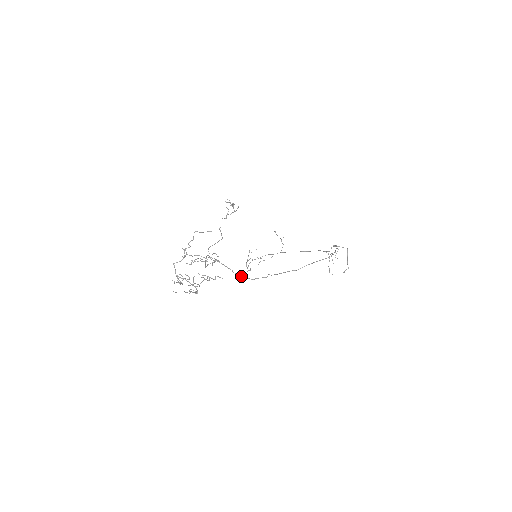
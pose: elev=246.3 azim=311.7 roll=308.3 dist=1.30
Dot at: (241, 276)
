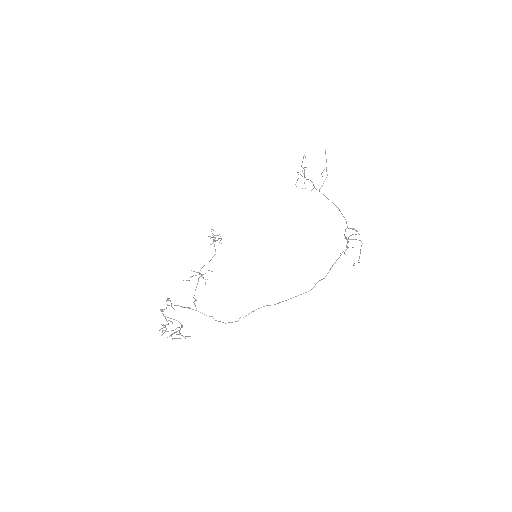
Dot at: (215, 320)
